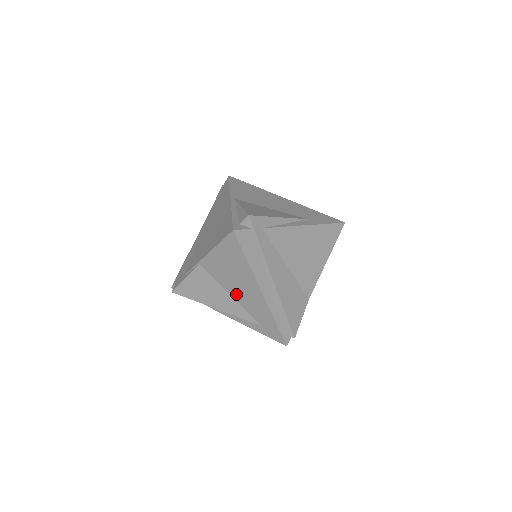
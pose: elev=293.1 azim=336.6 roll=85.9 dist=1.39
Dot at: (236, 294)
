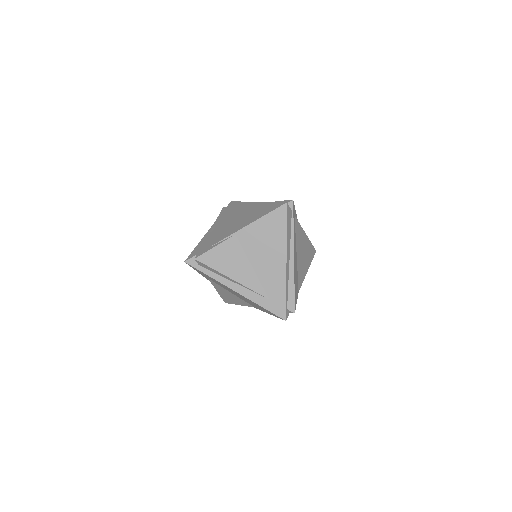
Dot at: (259, 265)
